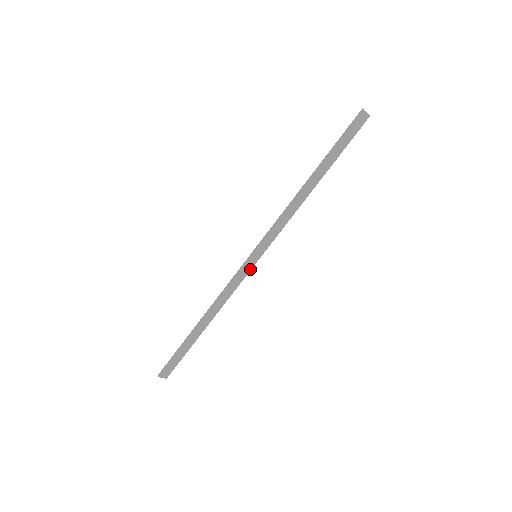
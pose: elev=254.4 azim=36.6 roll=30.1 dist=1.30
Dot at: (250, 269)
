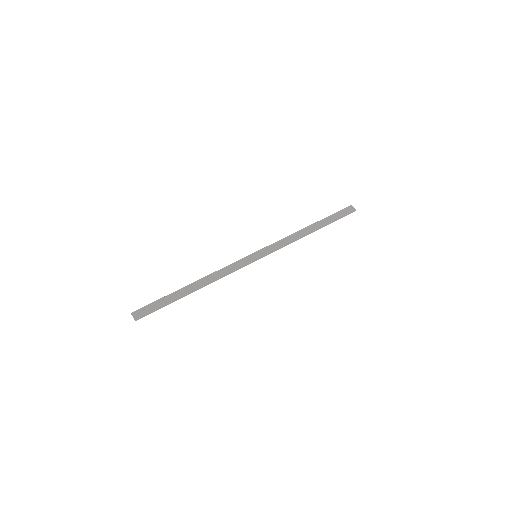
Dot at: (248, 263)
